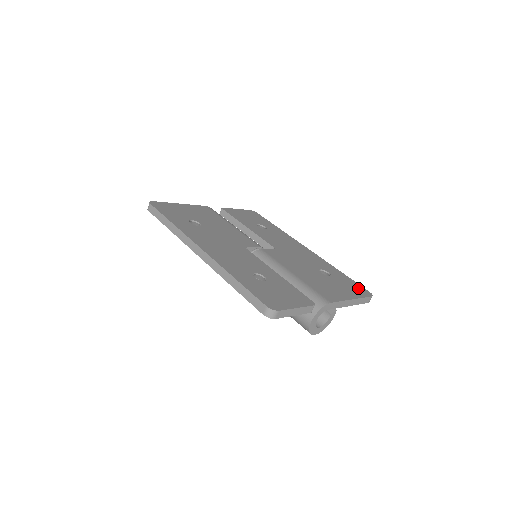
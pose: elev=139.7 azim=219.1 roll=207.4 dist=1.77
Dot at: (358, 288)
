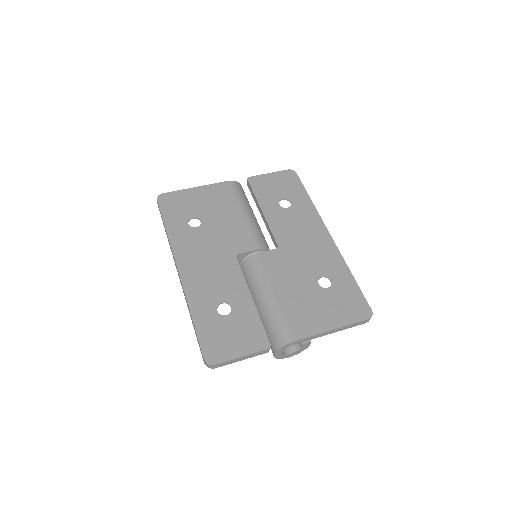
Dot at: (357, 305)
